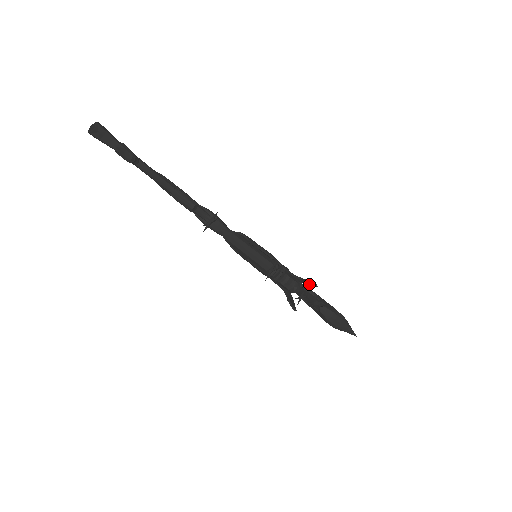
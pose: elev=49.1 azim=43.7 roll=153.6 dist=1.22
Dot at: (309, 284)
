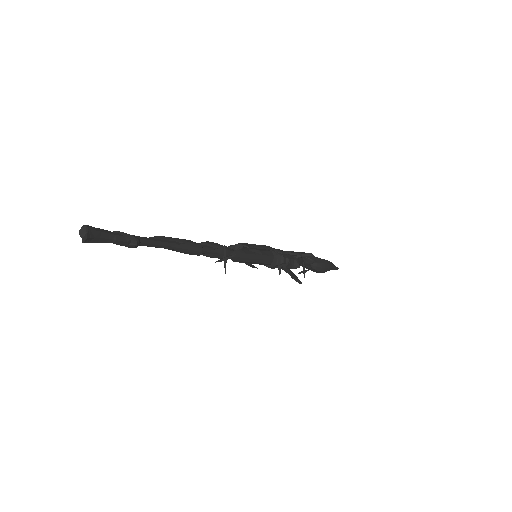
Dot at: occluded
